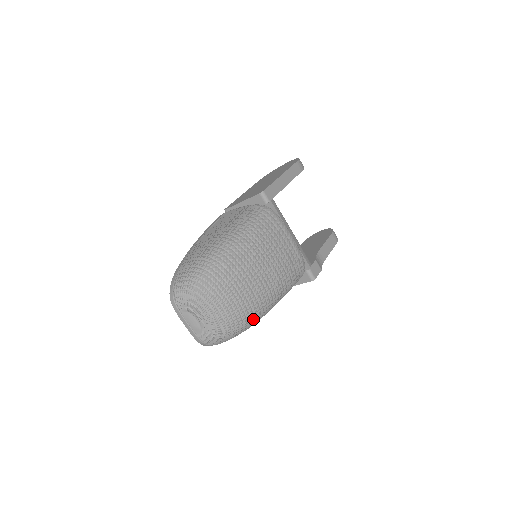
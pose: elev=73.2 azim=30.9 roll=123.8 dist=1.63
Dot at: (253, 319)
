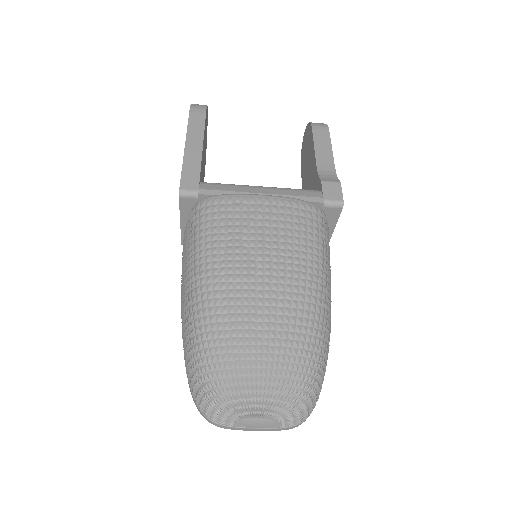
Dot at: (319, 339)
